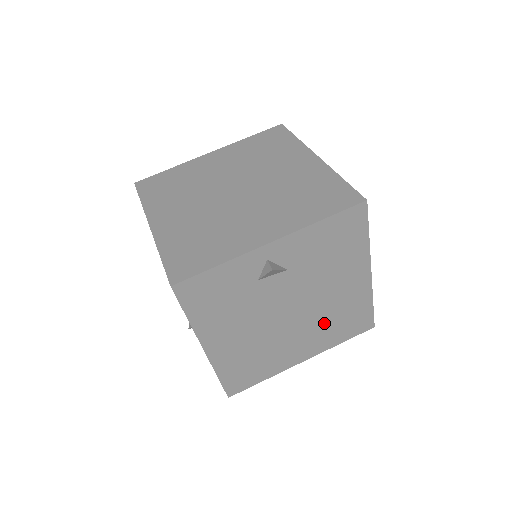
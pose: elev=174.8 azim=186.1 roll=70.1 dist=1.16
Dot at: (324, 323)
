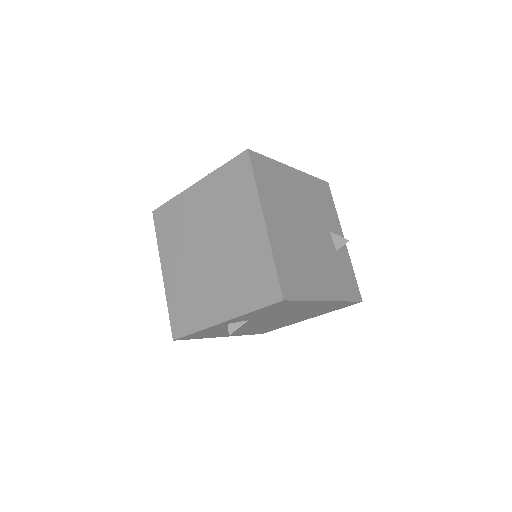
Dot at: (308, 313)
